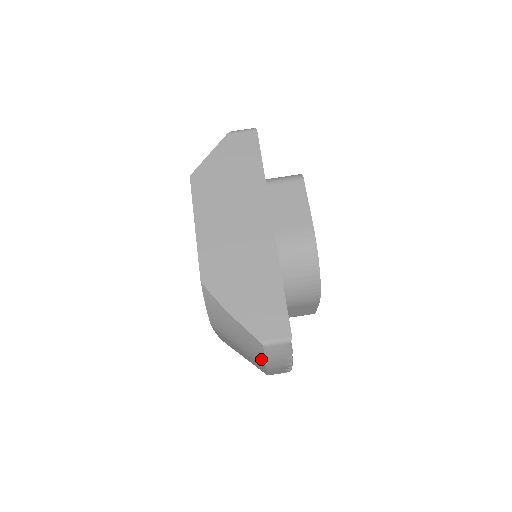
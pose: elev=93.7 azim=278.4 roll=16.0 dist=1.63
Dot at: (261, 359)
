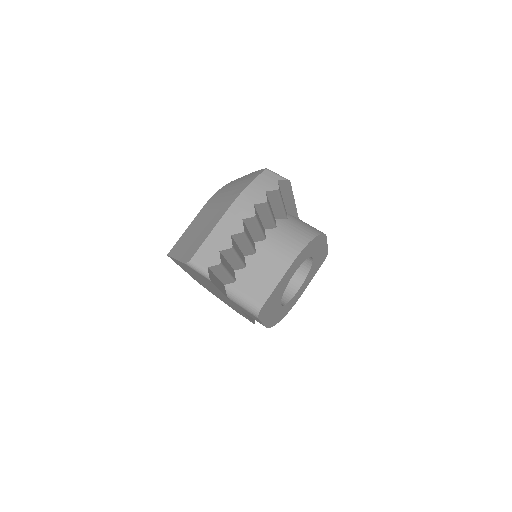
Dot at: (246, 185)
